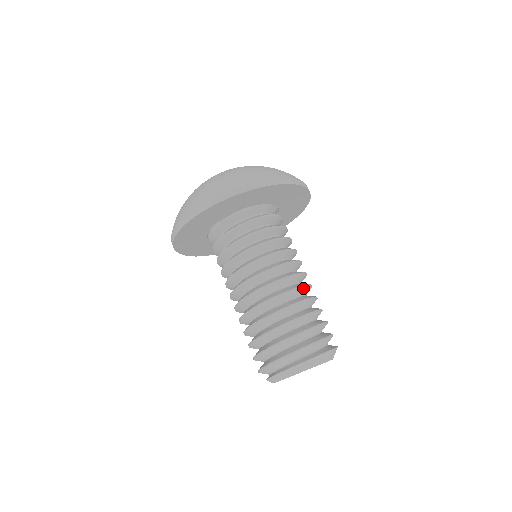
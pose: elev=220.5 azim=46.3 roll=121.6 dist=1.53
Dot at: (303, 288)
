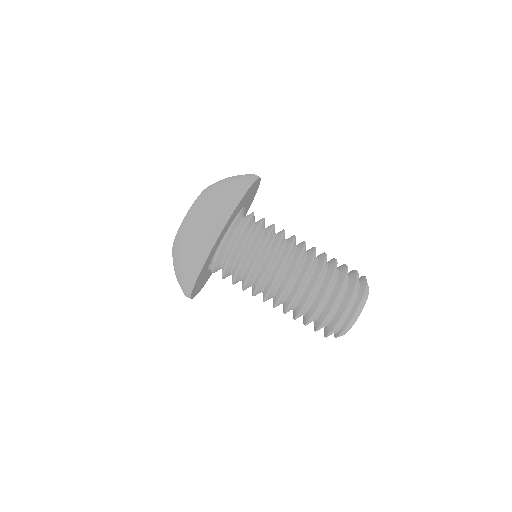
Dot at: occluded
